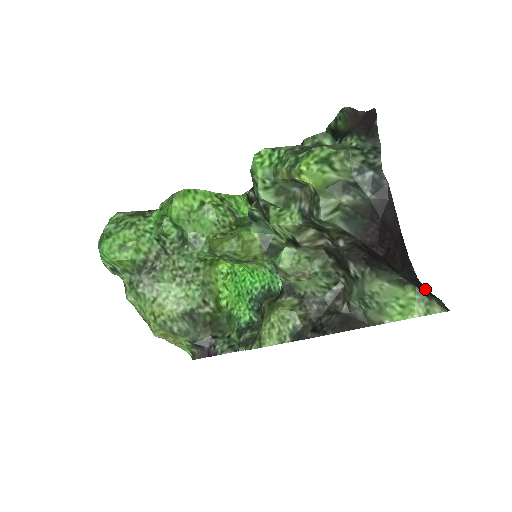
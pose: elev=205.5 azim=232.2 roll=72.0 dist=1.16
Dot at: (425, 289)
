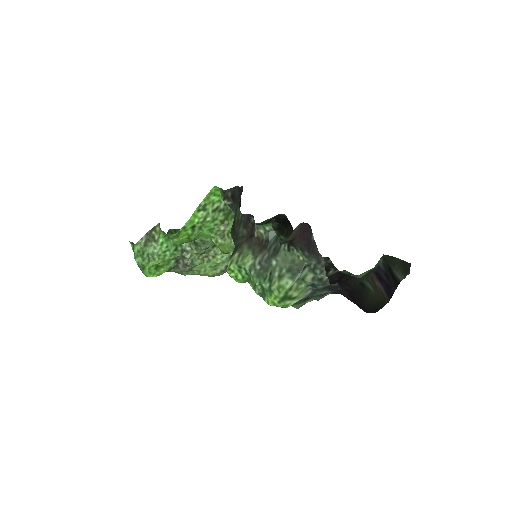
Dot at: (383, 306)
